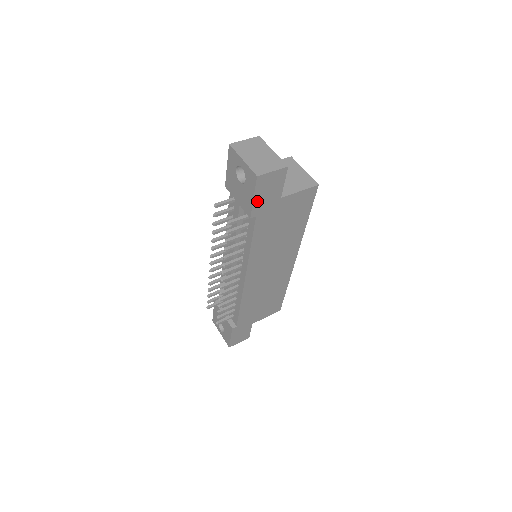
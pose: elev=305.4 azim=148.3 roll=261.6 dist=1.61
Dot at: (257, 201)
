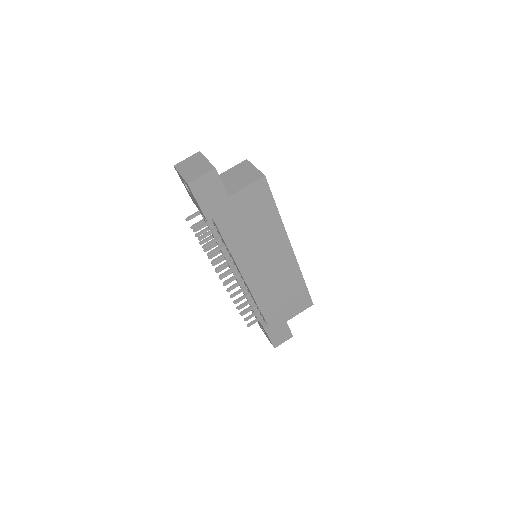
Dot at: (204, 205)
